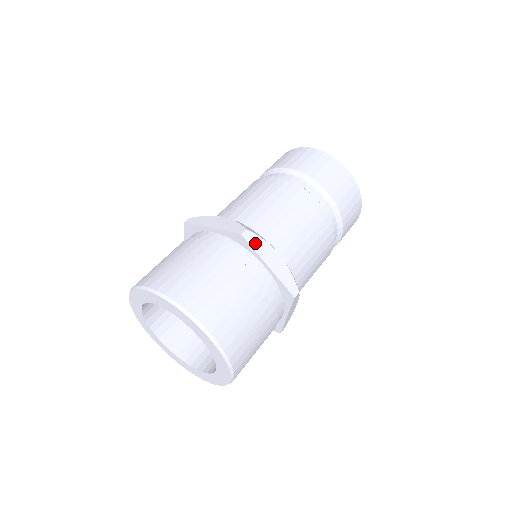
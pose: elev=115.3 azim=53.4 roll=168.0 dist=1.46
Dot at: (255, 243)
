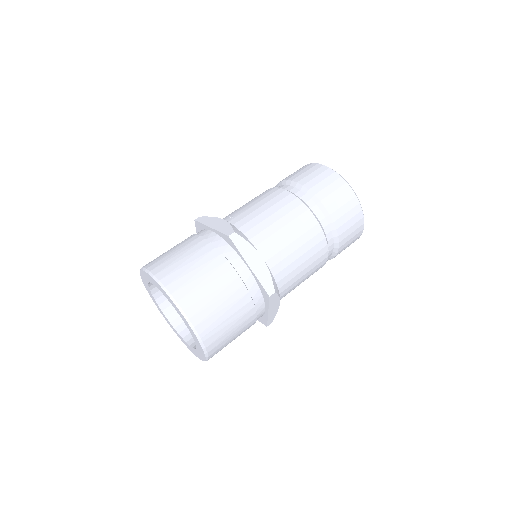
Dot at: (273, 300)
